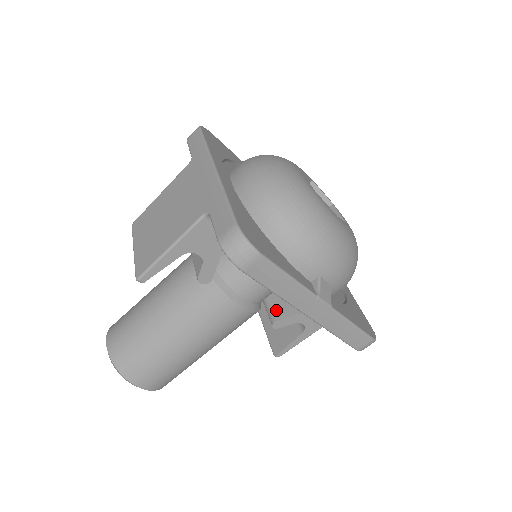
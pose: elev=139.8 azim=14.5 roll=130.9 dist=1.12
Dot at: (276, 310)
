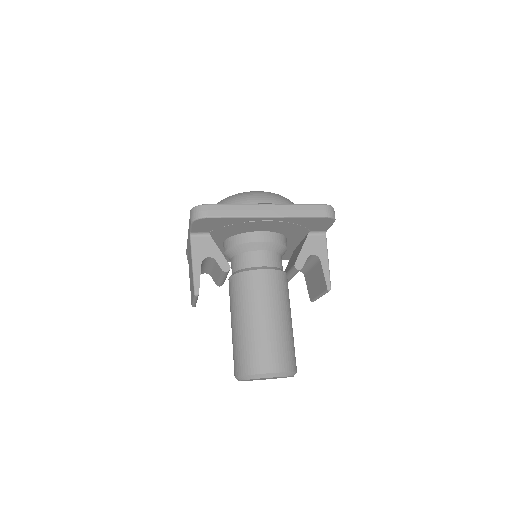
Dot at: occluded
